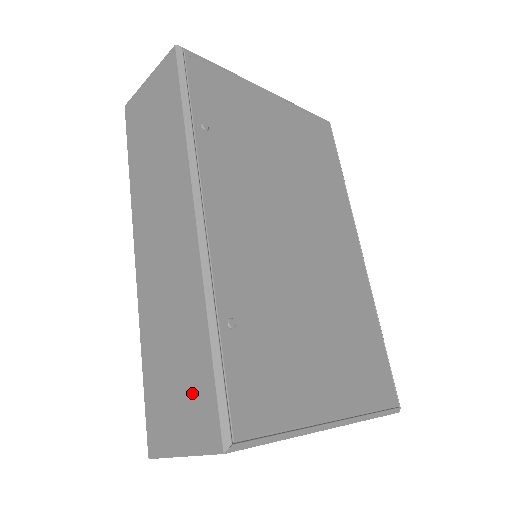
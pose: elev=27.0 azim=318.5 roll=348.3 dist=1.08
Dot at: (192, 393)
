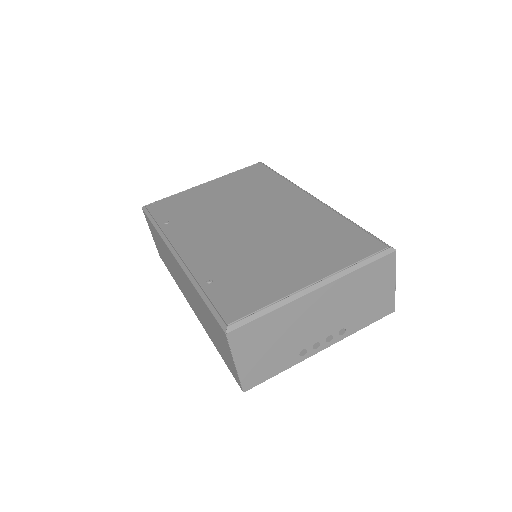
Dot at: (216, 329)
